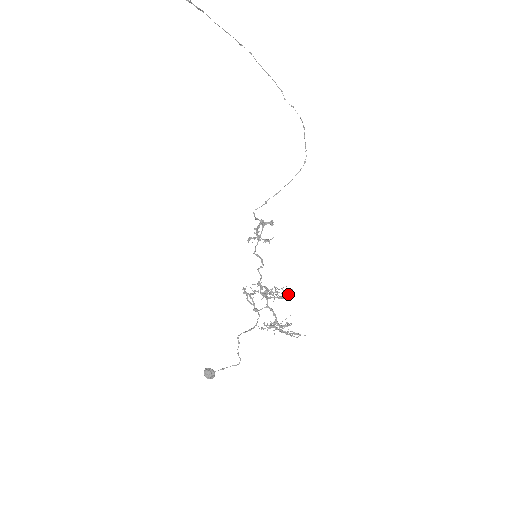
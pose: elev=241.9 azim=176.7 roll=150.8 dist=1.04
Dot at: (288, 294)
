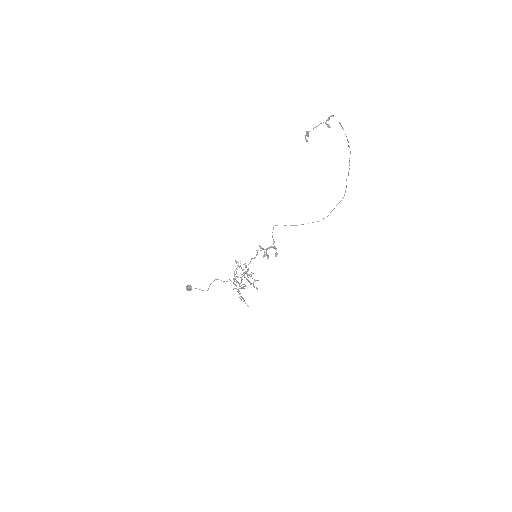
Dot at: occluded
